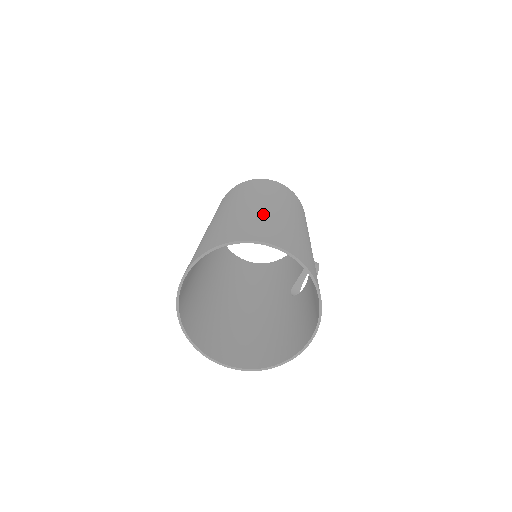
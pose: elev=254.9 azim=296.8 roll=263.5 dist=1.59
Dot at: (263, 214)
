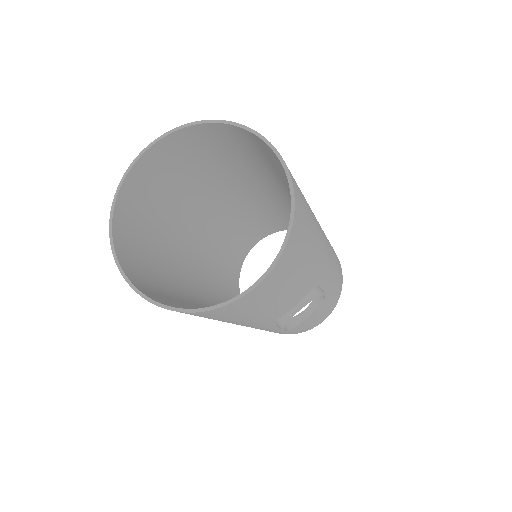
Dot at: occluded
